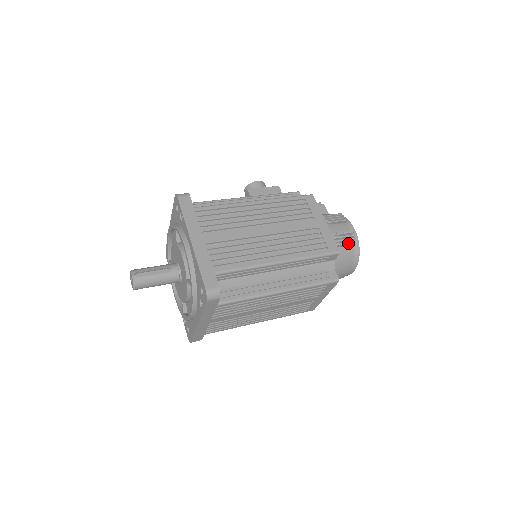
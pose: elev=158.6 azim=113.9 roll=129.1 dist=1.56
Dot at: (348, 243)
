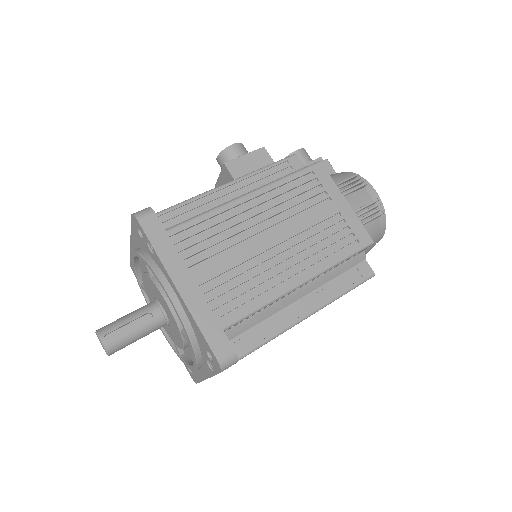
Dot at: (374, 217)
